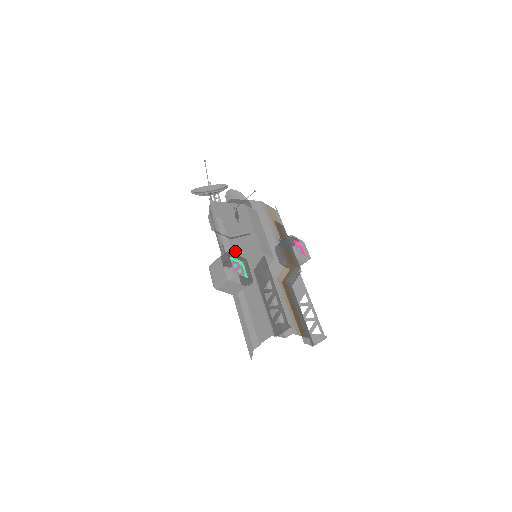
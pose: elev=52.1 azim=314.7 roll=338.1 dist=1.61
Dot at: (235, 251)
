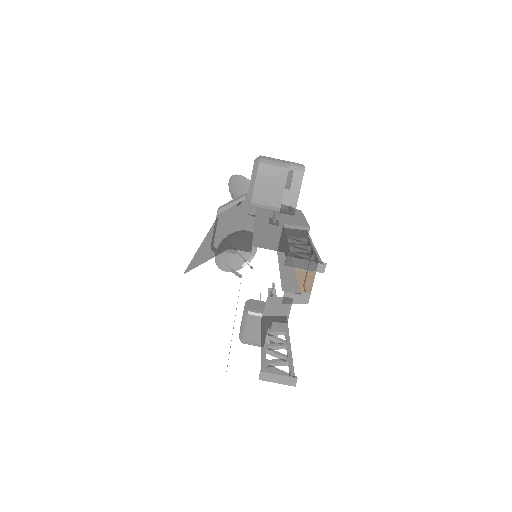
Dot at: (263, 211)
